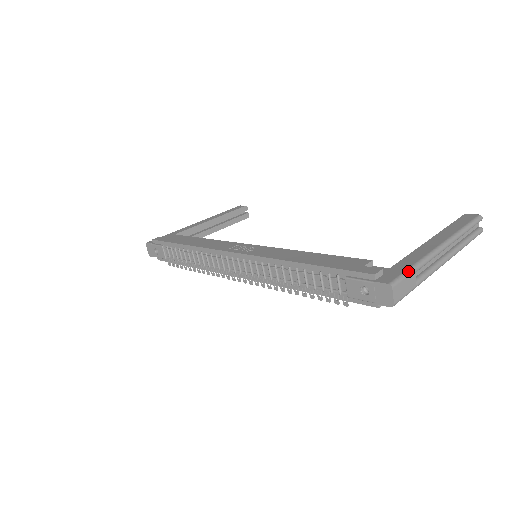
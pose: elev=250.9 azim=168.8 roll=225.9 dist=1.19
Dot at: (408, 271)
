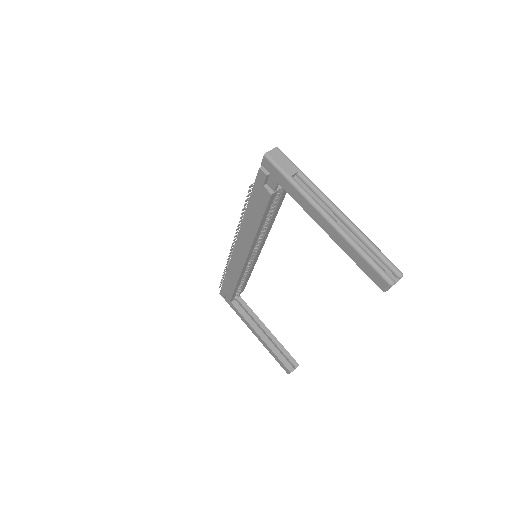
Dot at: occluded
